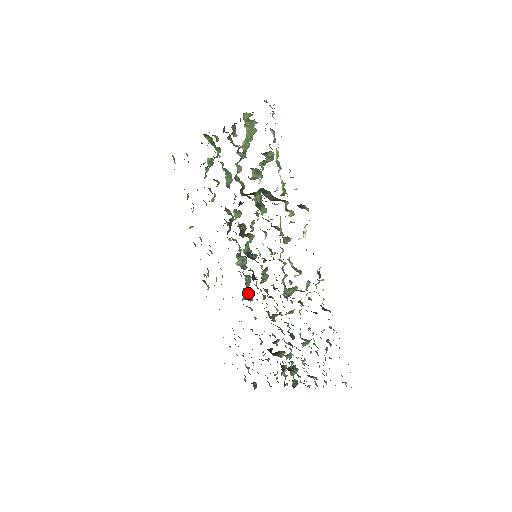
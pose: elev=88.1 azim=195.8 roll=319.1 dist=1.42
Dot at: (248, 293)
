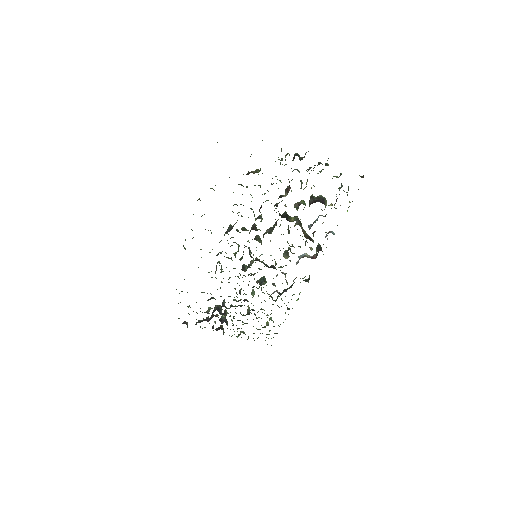
Dot at: occluded
